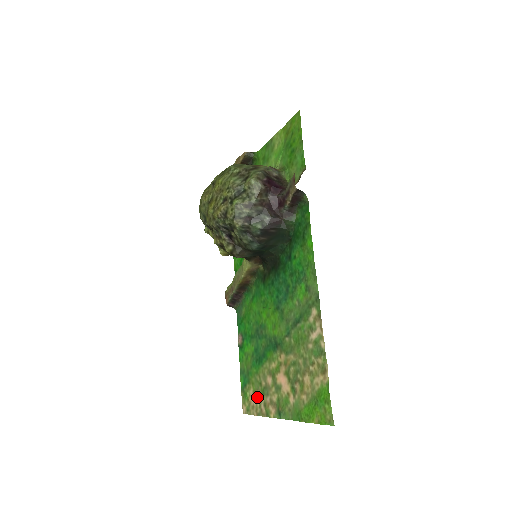
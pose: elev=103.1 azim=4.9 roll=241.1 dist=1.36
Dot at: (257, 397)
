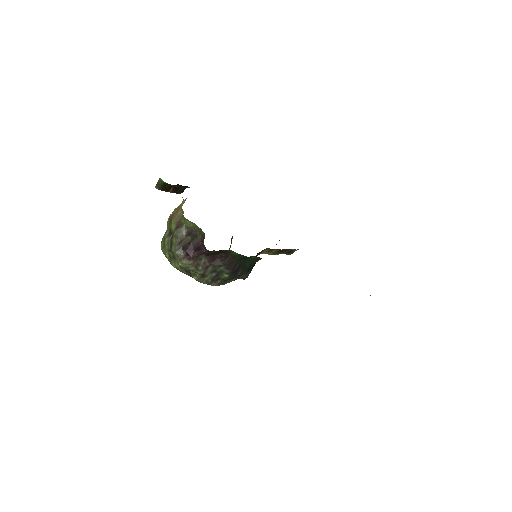
Dot at: occluded
